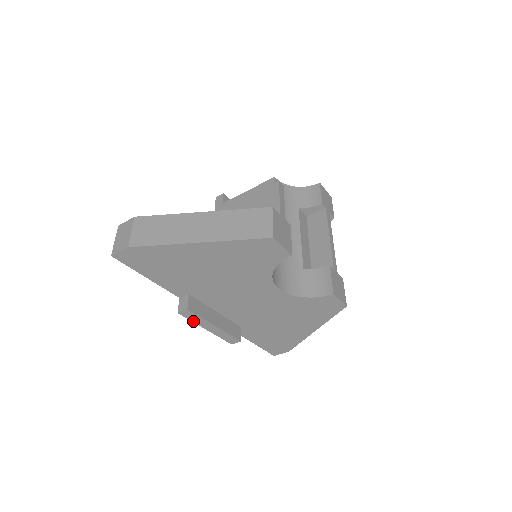
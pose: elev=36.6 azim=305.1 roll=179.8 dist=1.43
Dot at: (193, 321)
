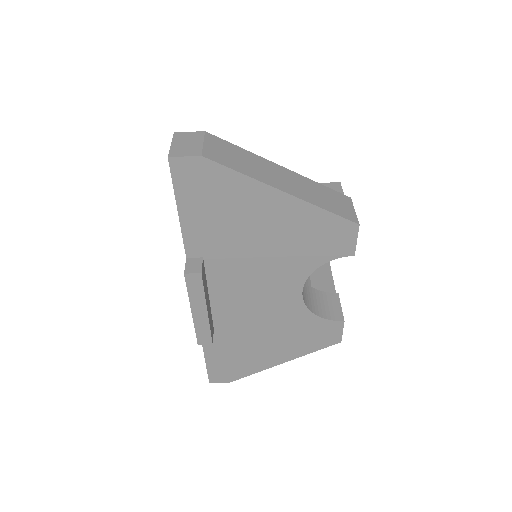
Dot at: (189, 293)
